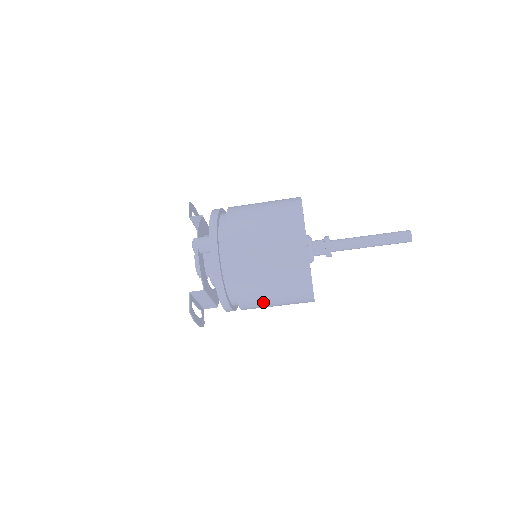
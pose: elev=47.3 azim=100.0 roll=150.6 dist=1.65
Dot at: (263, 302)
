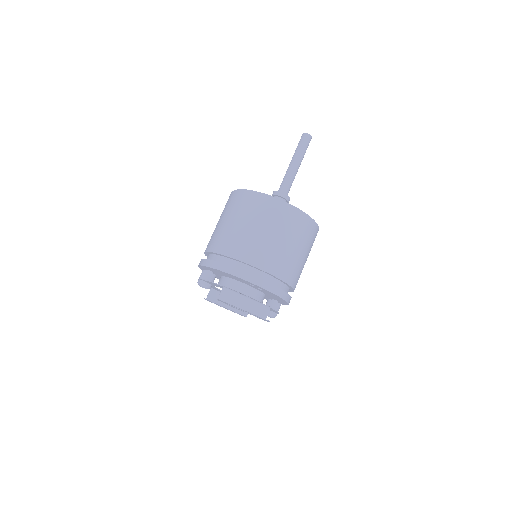
Dot at: (265, 245)
